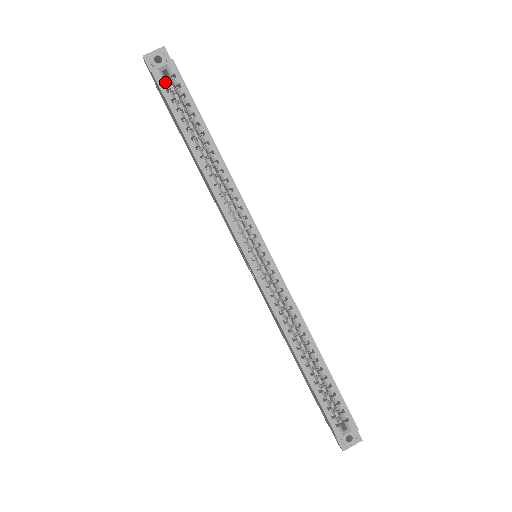
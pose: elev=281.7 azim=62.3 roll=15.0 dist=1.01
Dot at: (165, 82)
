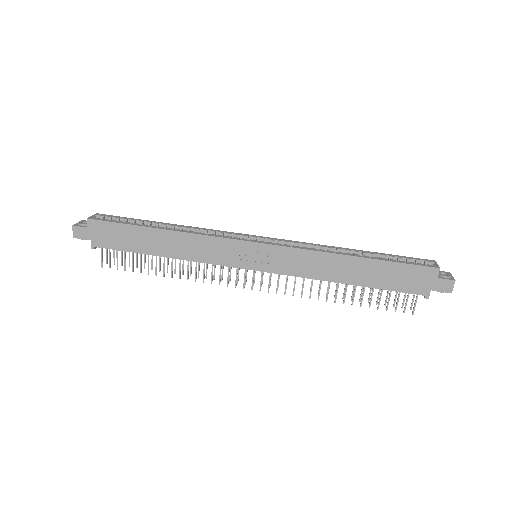
Dot at: (100, 227)
